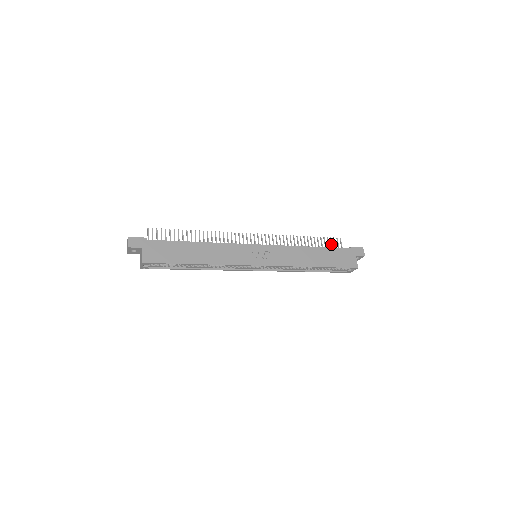
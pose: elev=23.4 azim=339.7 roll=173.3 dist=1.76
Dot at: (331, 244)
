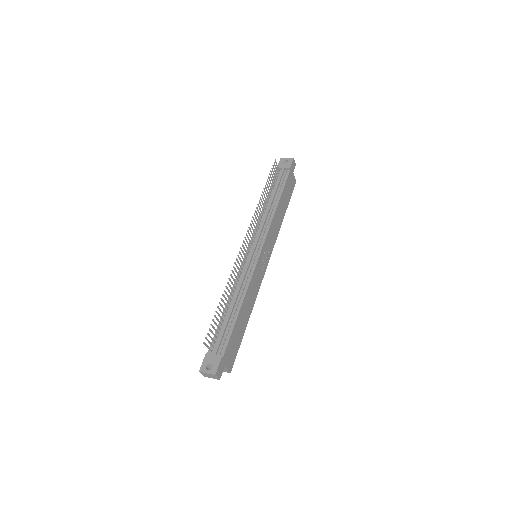
Dot at: (274, 174)
